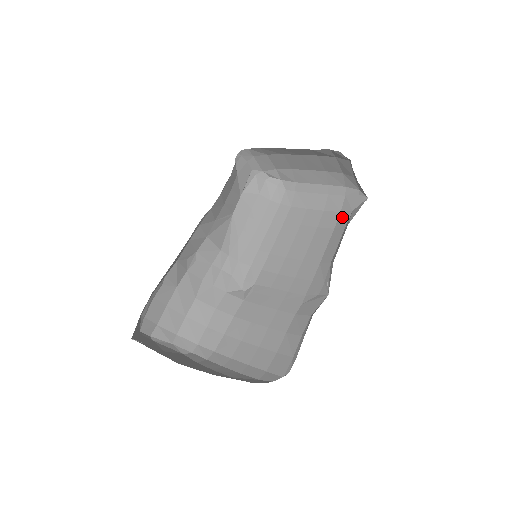
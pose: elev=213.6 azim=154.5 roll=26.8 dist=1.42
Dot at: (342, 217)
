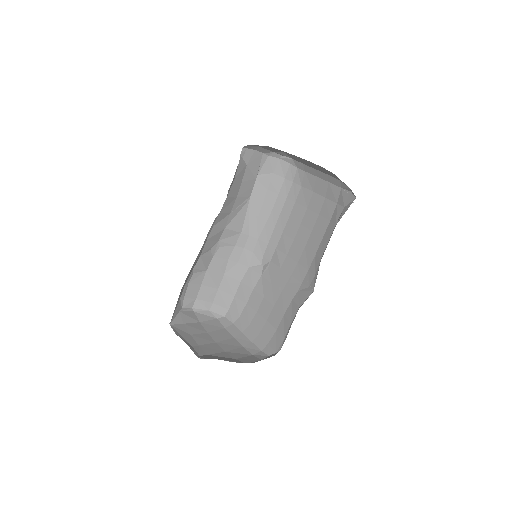
Dot at: (336, 211)
